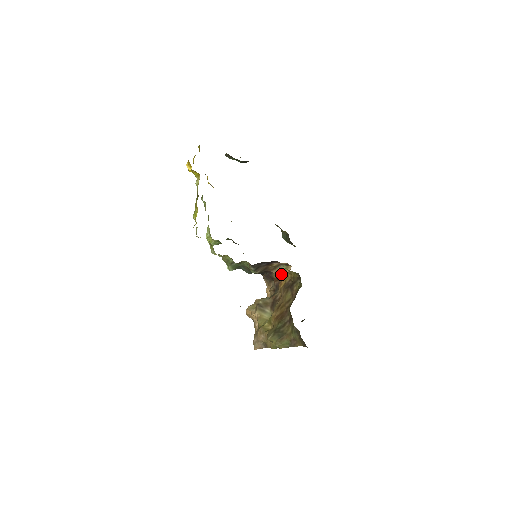
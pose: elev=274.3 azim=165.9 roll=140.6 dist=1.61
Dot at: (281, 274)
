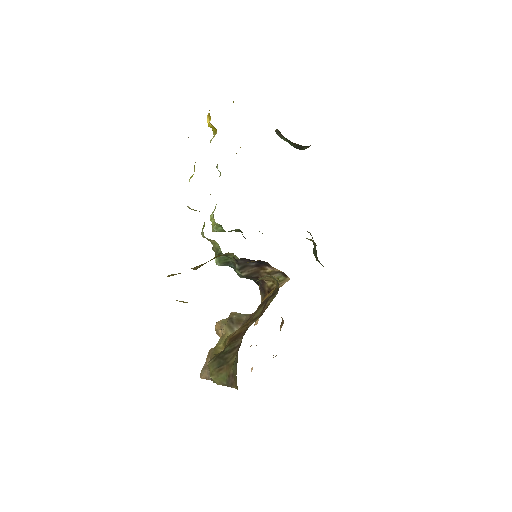
Dot at: occluded
